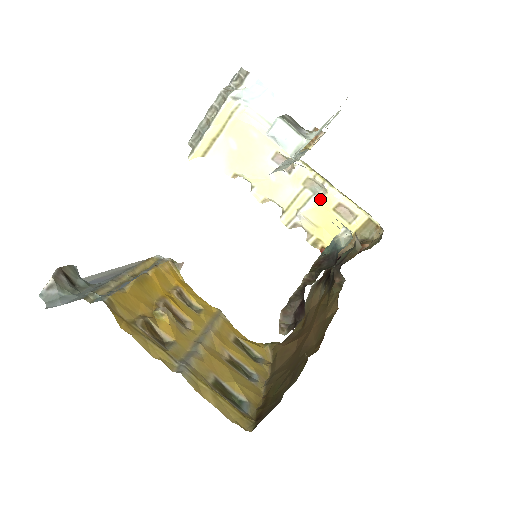
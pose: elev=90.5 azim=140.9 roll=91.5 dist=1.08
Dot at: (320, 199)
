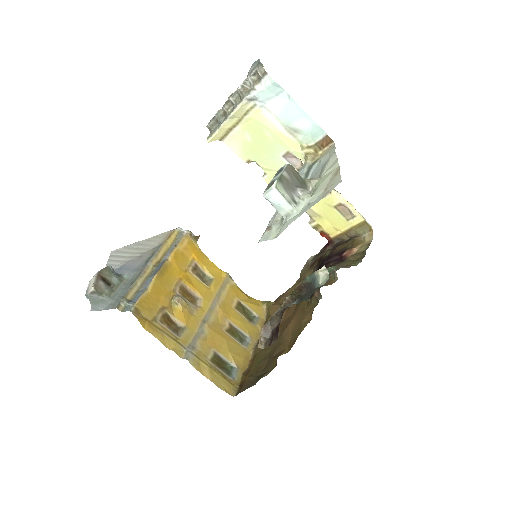
Dot at: occluded
